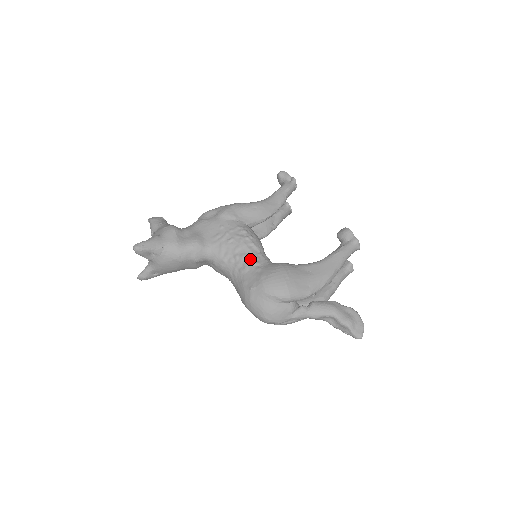
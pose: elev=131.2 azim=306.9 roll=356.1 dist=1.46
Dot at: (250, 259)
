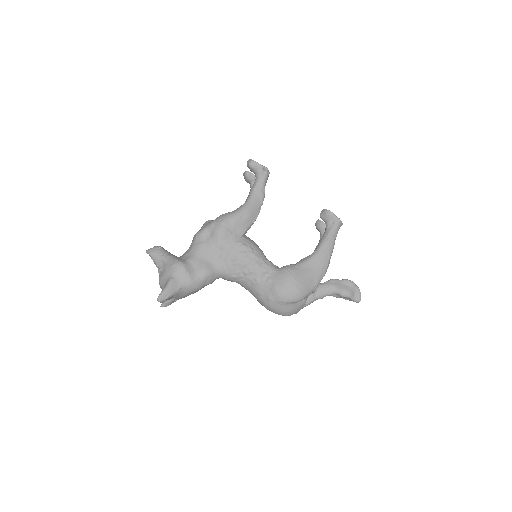
Dot at: (258, 272)
